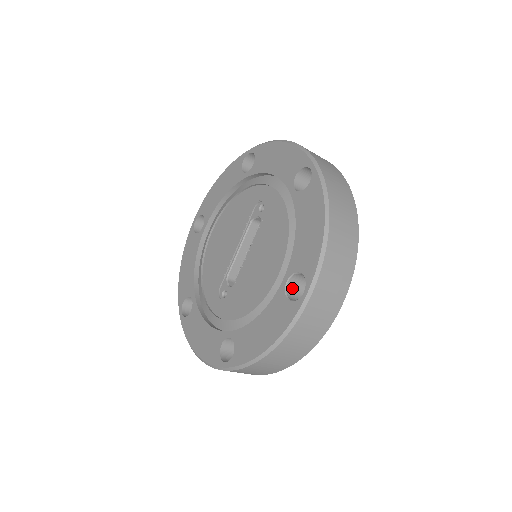
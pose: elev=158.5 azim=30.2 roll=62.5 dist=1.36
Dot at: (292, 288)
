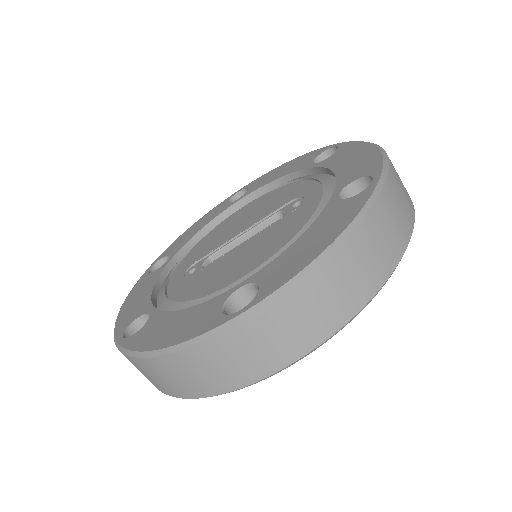
Dot at: (242, 302)
